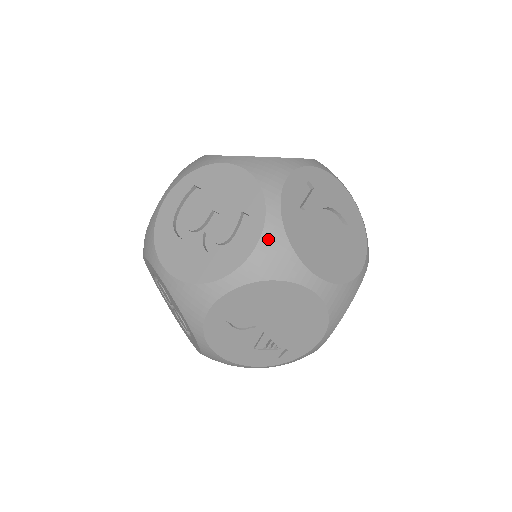
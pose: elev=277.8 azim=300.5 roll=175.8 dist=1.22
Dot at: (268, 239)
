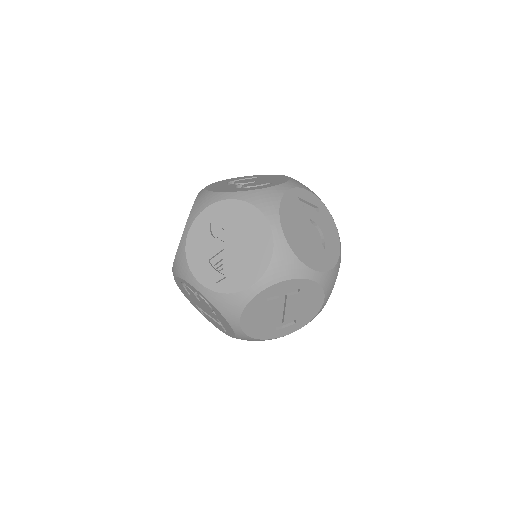
Dot at: (271, 190)
